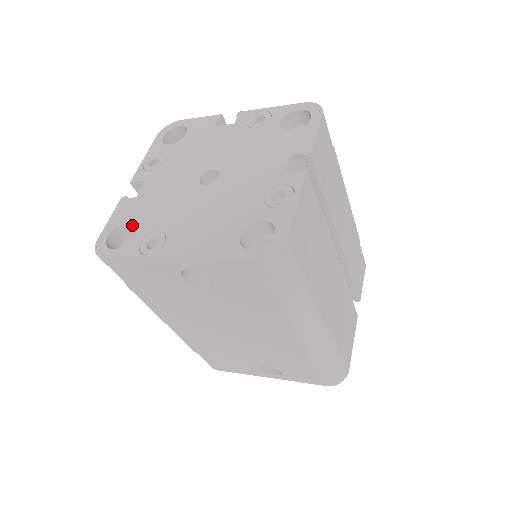
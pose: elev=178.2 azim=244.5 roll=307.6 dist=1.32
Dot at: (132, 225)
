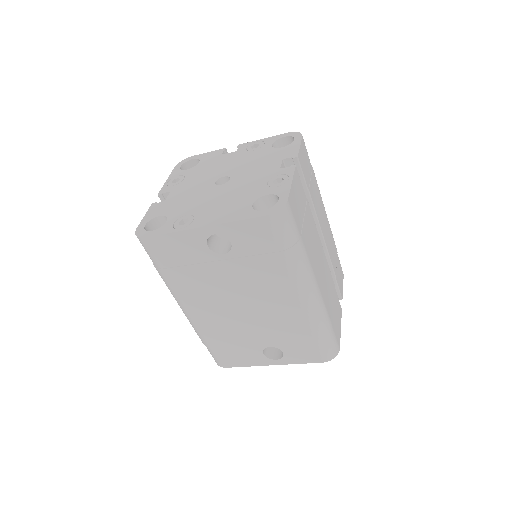
Dot at: (164, 216)
